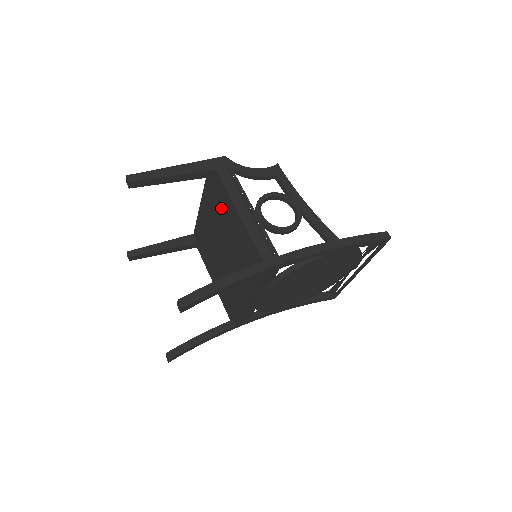
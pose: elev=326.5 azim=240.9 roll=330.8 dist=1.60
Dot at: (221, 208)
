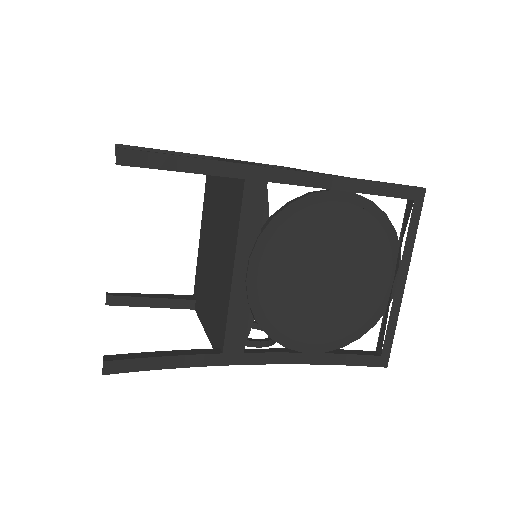
Dot at: (214, 191)
